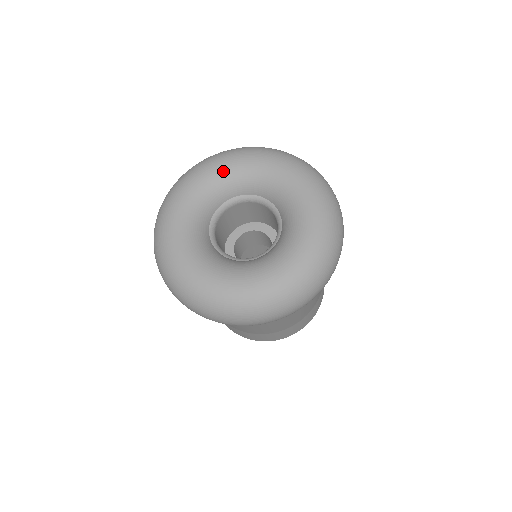
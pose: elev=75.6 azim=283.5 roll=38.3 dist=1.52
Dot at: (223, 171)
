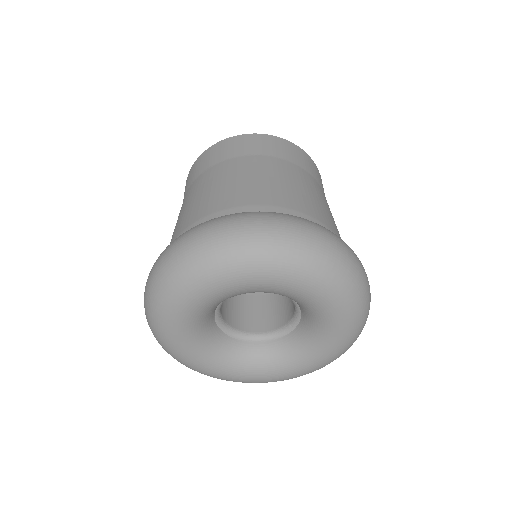
Dot at: (255, 288)
